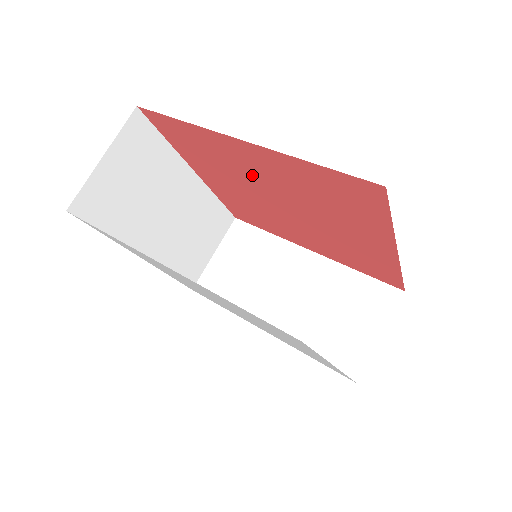
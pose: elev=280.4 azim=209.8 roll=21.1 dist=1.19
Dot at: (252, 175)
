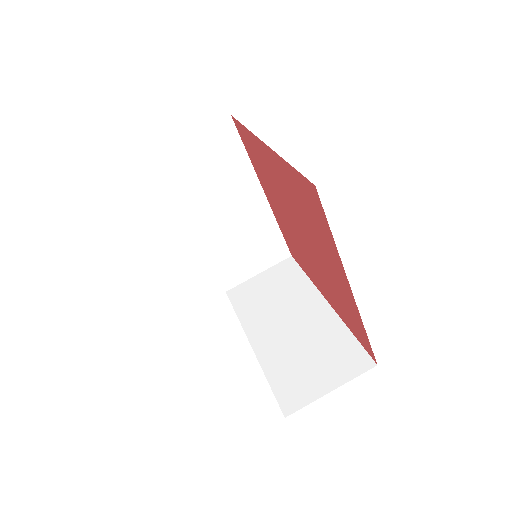
Dot at: (279, 188)
